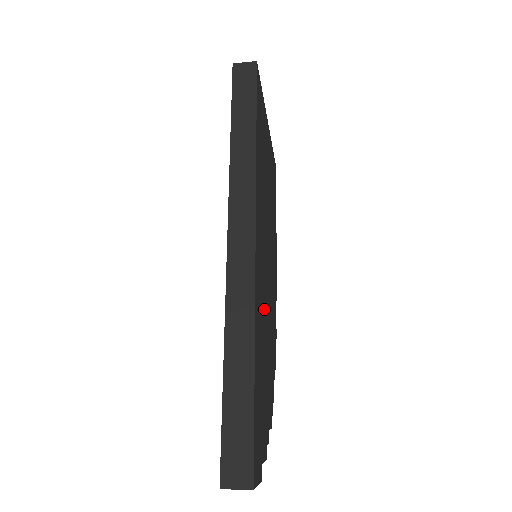
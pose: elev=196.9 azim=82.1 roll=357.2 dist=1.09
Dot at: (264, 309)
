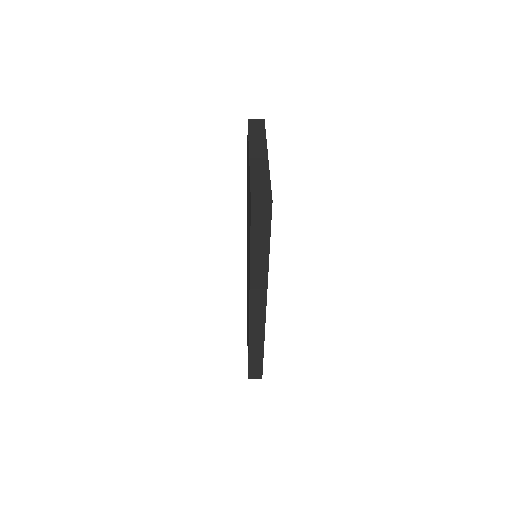
Dot at: occluded
